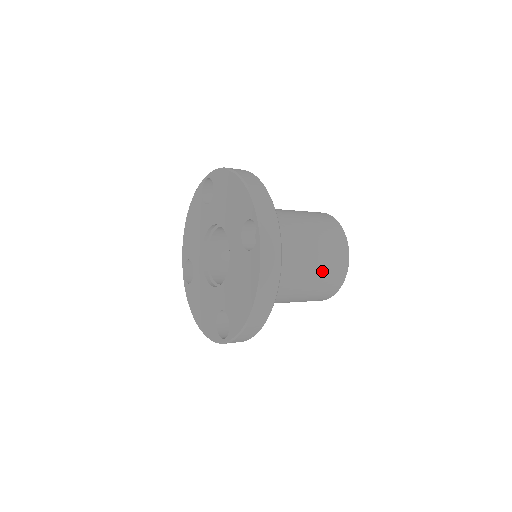
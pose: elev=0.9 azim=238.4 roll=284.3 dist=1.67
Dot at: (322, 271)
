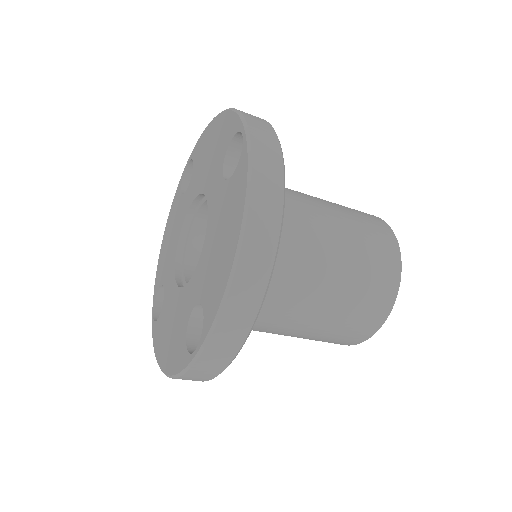
Dot at: (360, 259)
